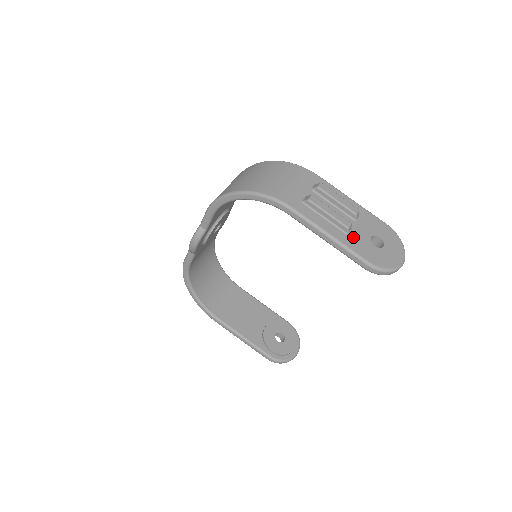
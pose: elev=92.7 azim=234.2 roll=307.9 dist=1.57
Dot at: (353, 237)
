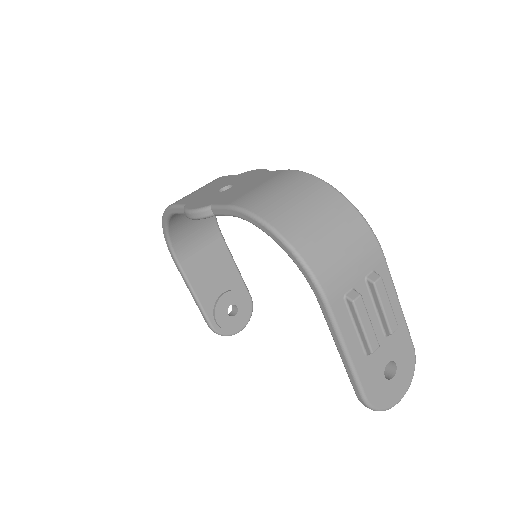
Dot at: (370, 360)
